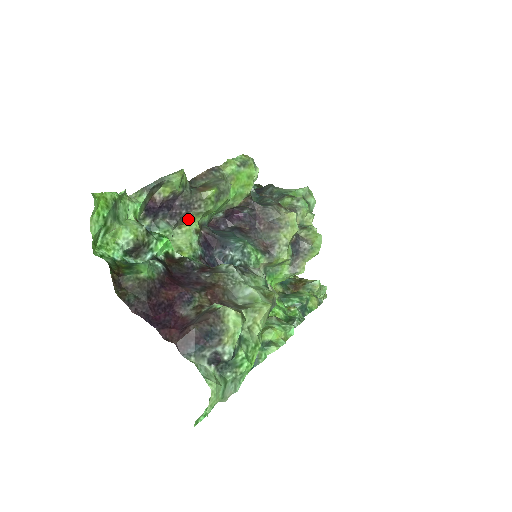
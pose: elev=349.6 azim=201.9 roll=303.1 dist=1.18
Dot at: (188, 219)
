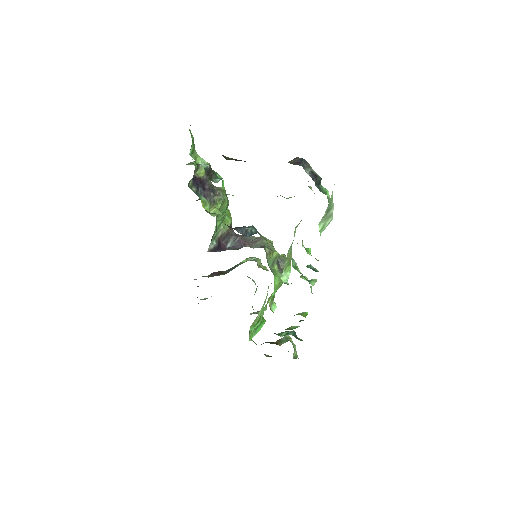
Dot at: (214, 203)
